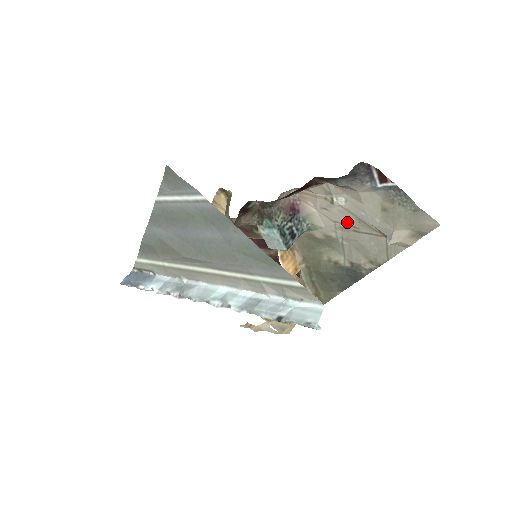
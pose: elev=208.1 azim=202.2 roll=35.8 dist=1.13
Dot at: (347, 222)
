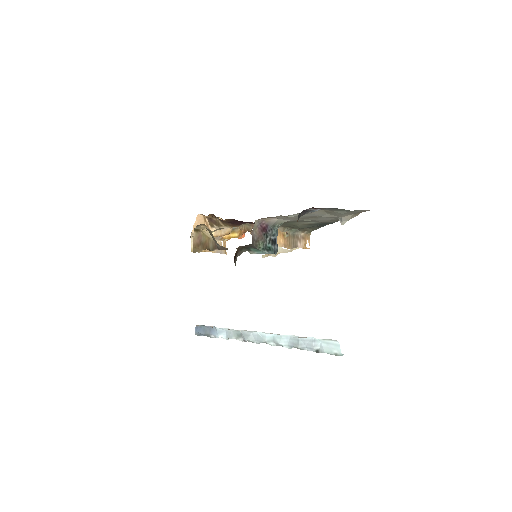
Dot at: (305, 217)
